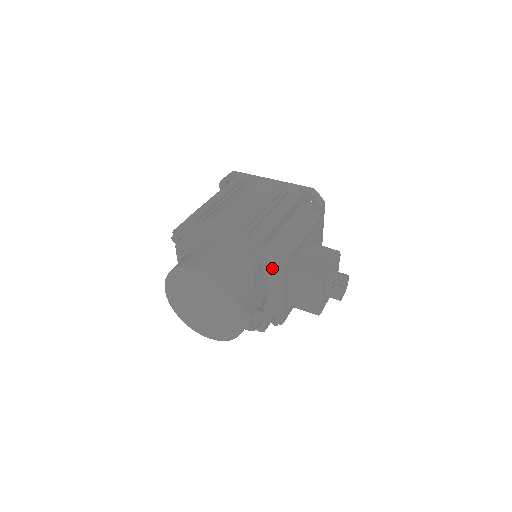
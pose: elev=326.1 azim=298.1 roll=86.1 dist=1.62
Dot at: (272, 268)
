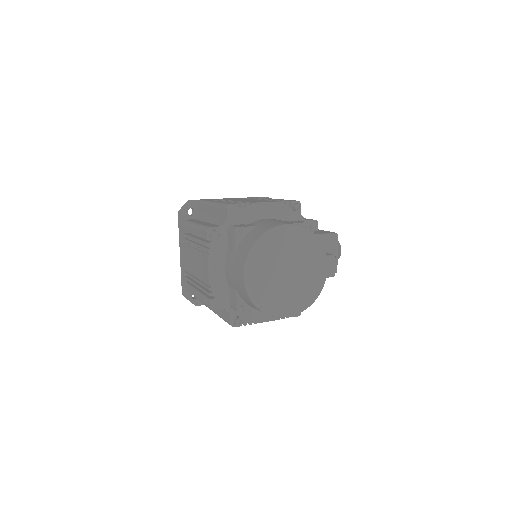
Dot at: occluded
